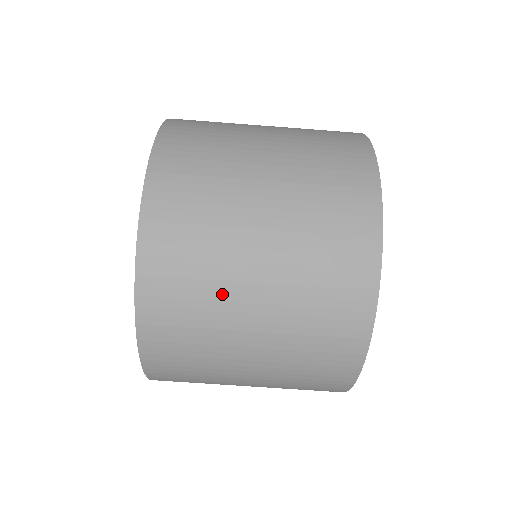
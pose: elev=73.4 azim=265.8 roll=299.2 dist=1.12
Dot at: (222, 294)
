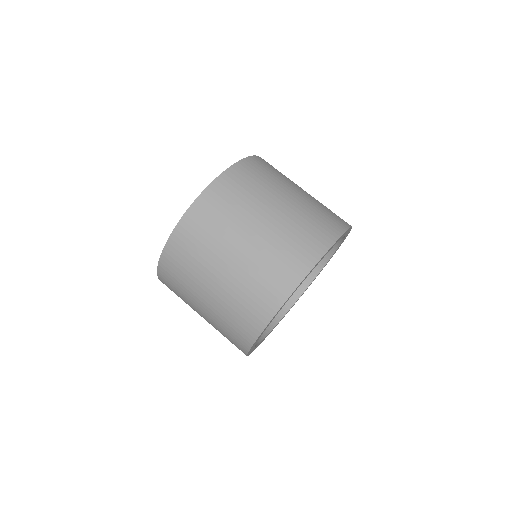
Dot at: (268, 192)
